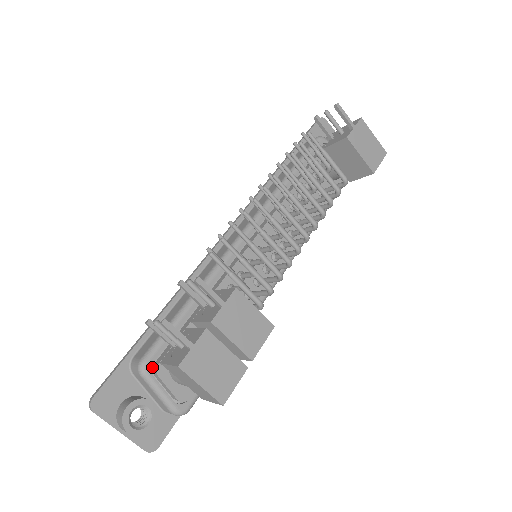
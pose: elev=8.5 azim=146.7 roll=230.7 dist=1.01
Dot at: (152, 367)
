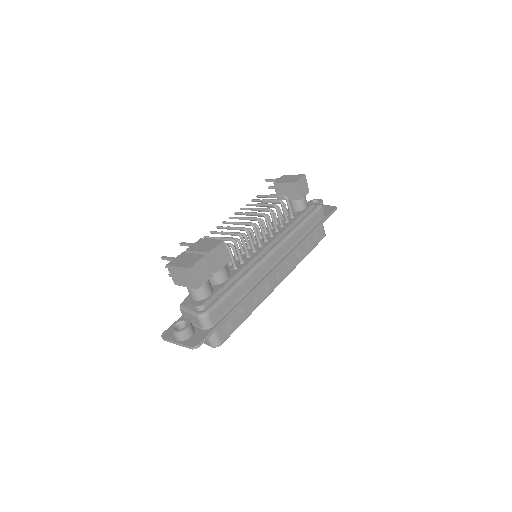
Dot at: (186, 304)
